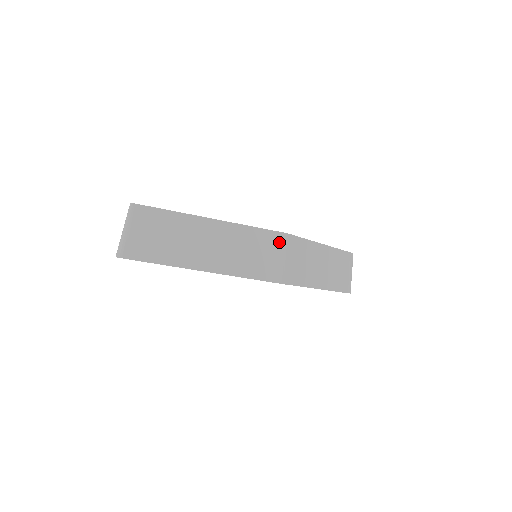
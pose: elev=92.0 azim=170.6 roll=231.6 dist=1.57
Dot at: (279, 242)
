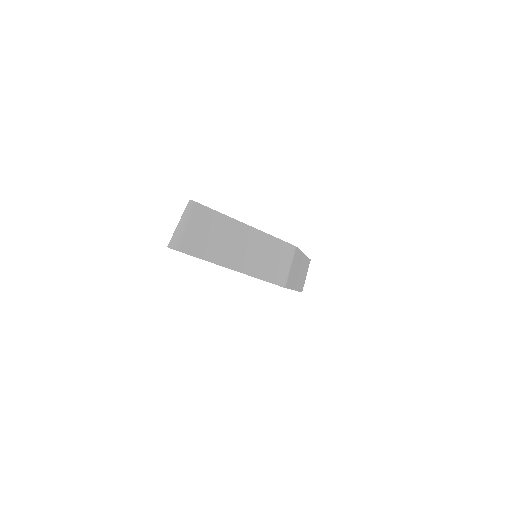
Dot at: (290, 253)
